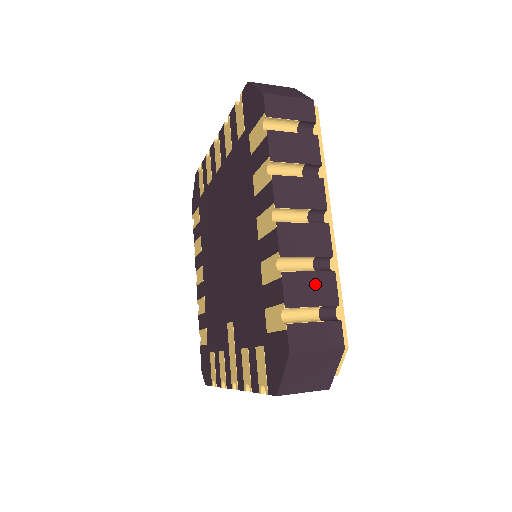
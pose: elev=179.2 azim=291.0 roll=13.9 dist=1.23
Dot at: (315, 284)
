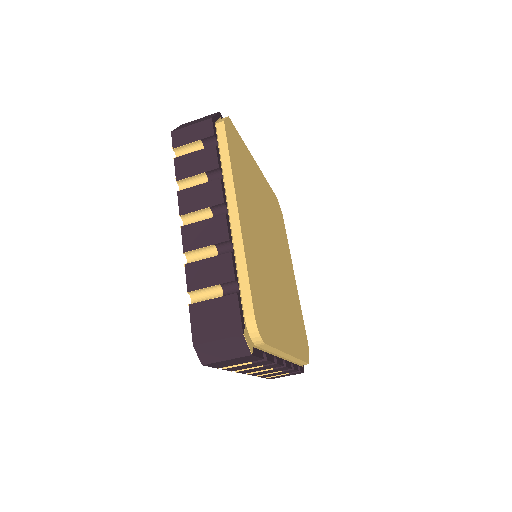
Dot at: occluded
